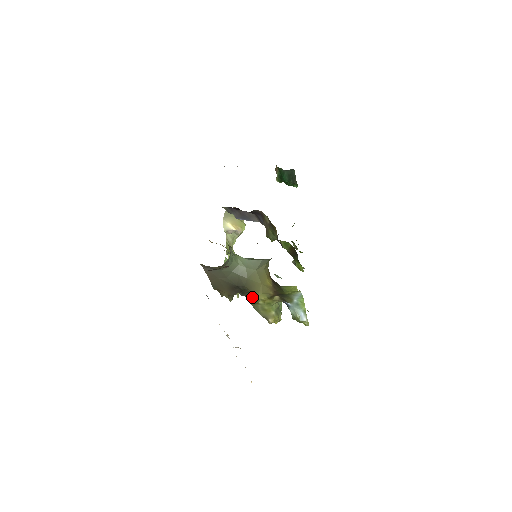
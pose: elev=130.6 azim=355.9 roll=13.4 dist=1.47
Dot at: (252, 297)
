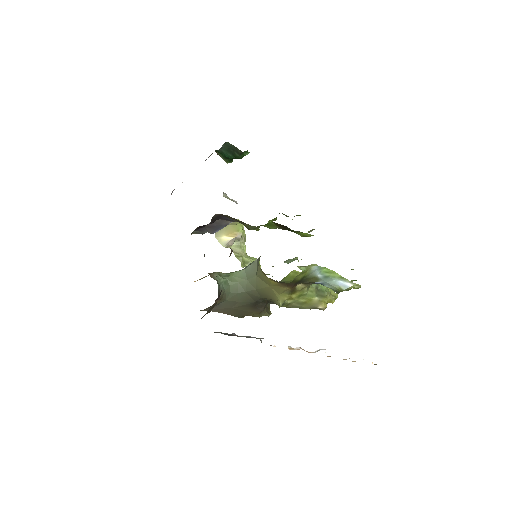
Dot at: occluded
